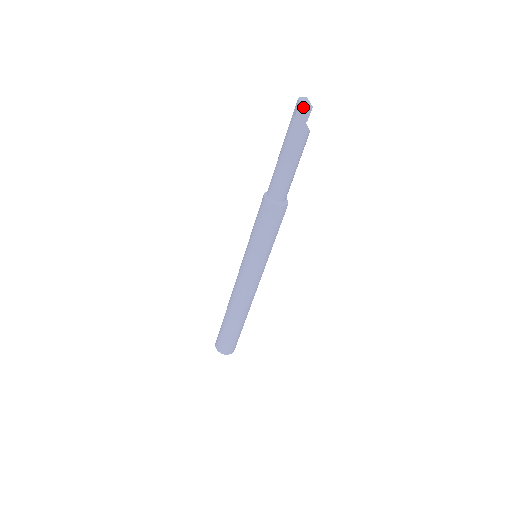
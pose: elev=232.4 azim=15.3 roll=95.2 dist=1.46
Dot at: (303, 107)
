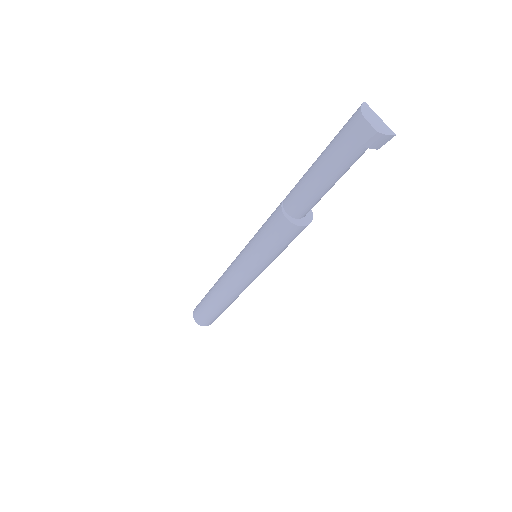
Dot at: (381, 137)
